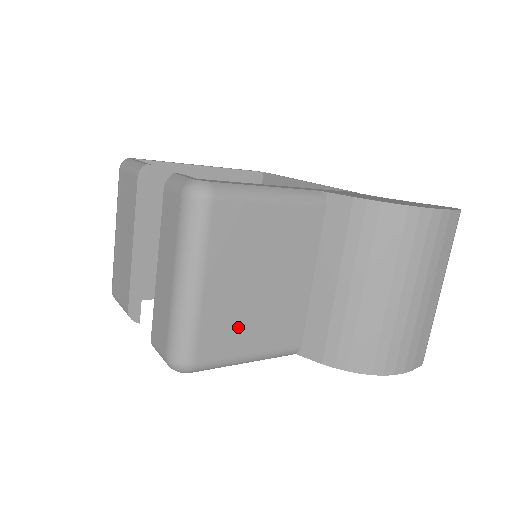
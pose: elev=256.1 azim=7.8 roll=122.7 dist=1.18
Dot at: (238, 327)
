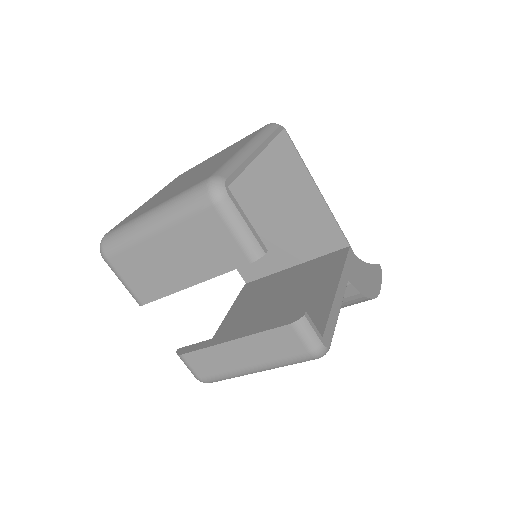
Dot at: occluded
